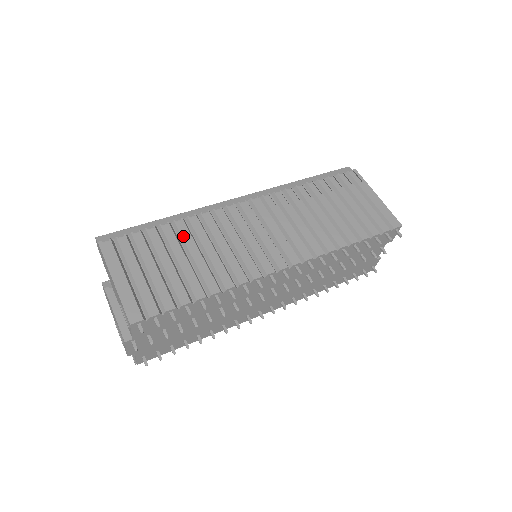
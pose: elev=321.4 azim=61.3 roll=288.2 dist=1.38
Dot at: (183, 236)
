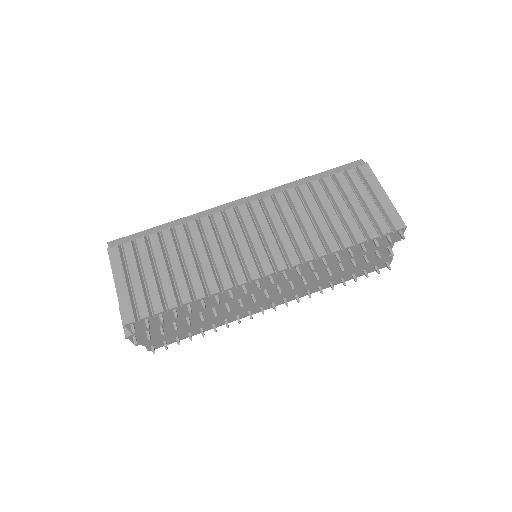
Dot at: (180, 241)
